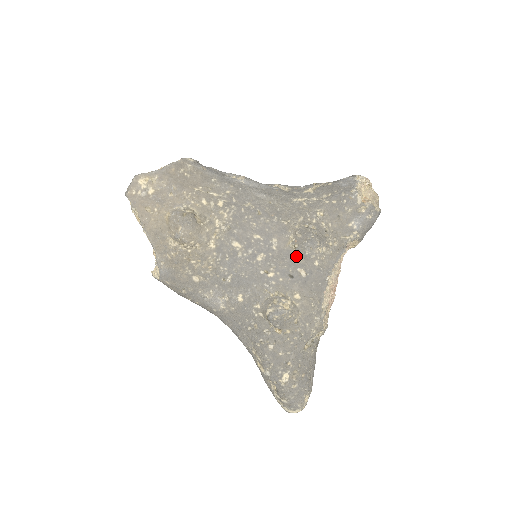
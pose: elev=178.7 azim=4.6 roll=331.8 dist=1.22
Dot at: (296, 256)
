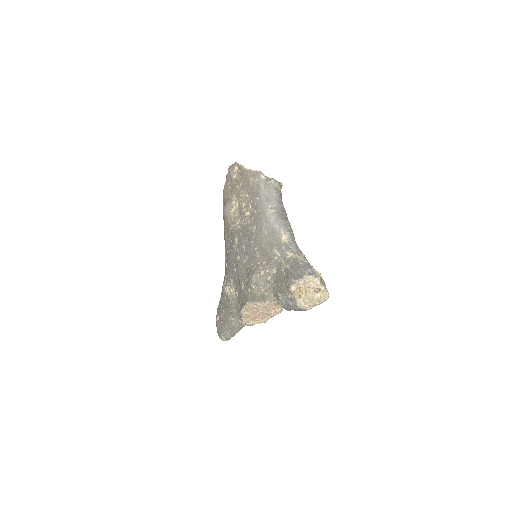
Dot at: occluded
